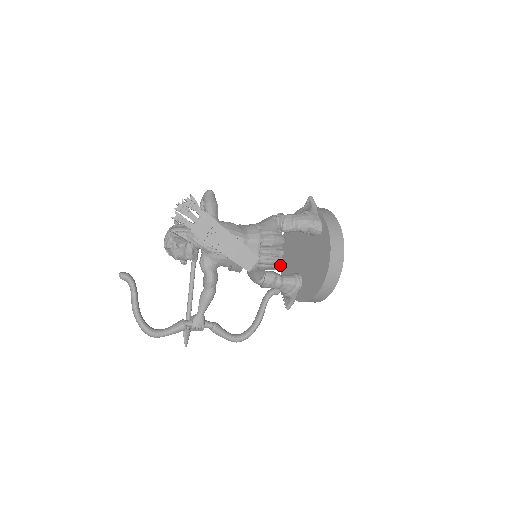
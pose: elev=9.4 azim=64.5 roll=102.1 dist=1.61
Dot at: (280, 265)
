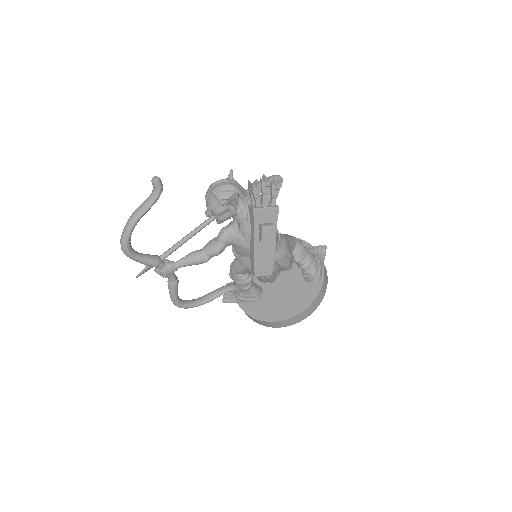
Dot at: occluded
